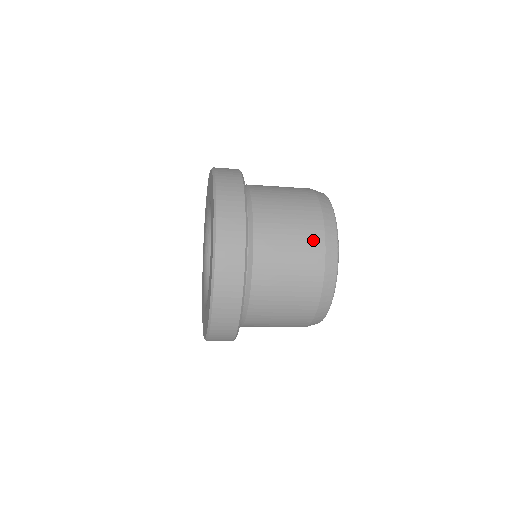
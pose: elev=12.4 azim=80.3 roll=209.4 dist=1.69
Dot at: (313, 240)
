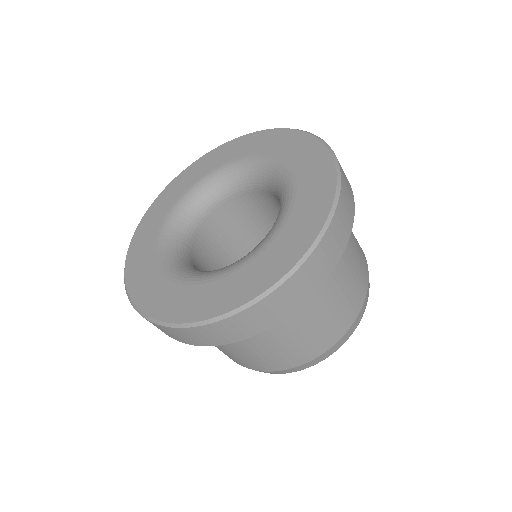
Dot at: occluded
